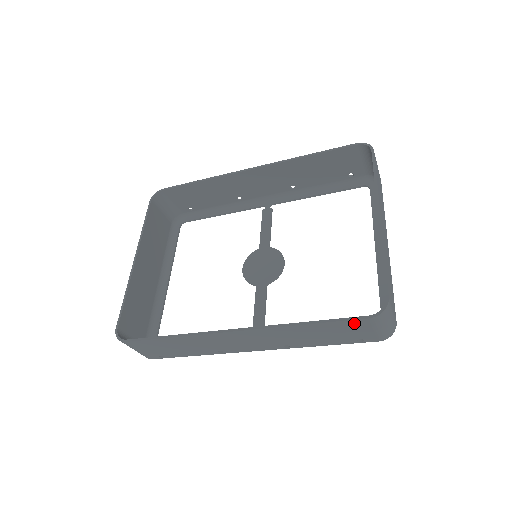
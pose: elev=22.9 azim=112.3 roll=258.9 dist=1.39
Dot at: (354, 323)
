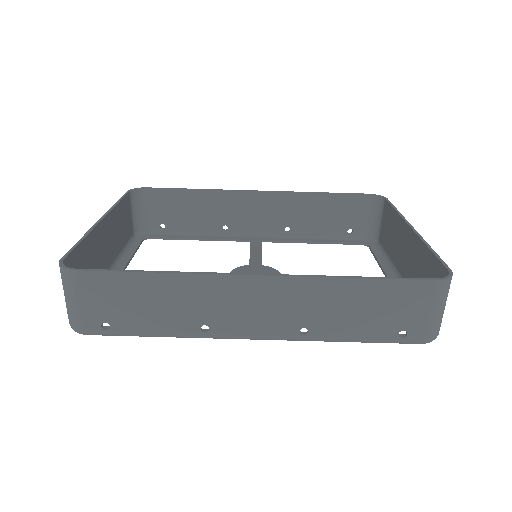
Dot at: (414, 288)
